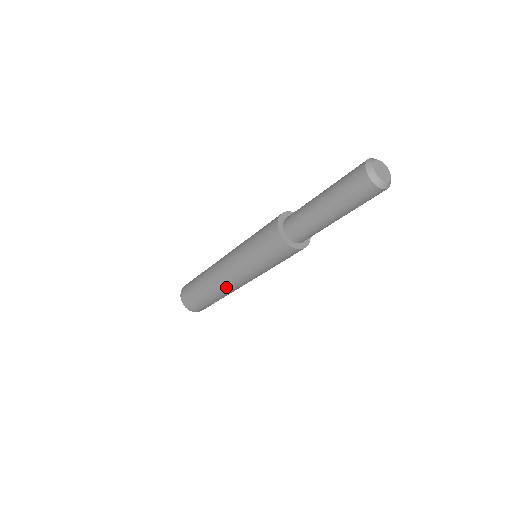
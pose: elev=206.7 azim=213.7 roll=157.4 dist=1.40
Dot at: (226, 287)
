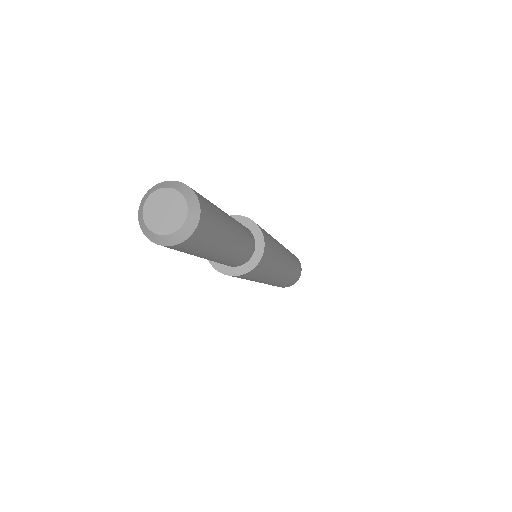
Dot at: occluded
